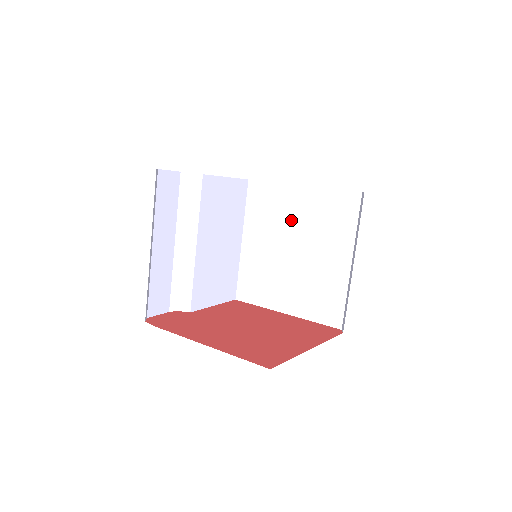
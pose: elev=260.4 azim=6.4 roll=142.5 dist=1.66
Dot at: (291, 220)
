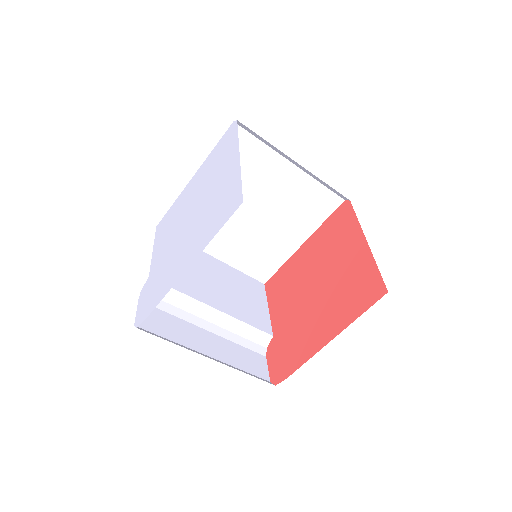
Dot at: occluded
